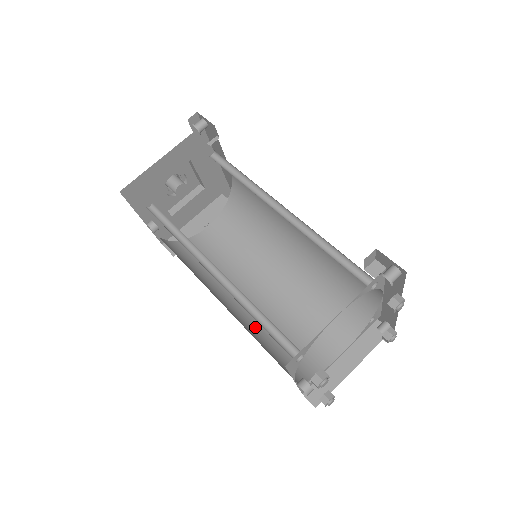
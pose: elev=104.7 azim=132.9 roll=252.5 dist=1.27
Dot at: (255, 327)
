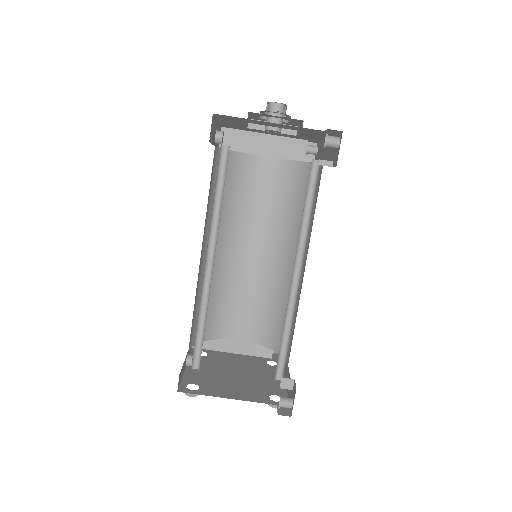
Dot at: occluded
